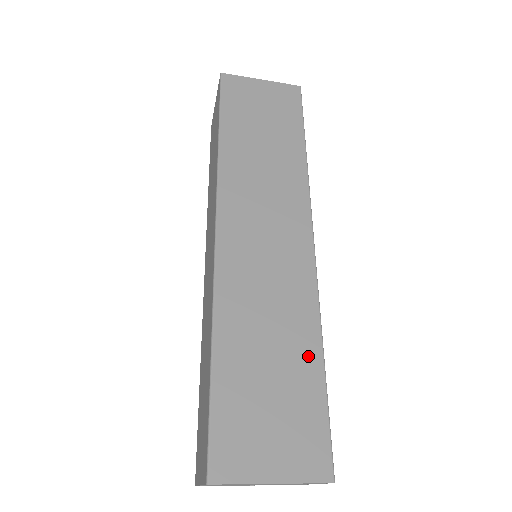
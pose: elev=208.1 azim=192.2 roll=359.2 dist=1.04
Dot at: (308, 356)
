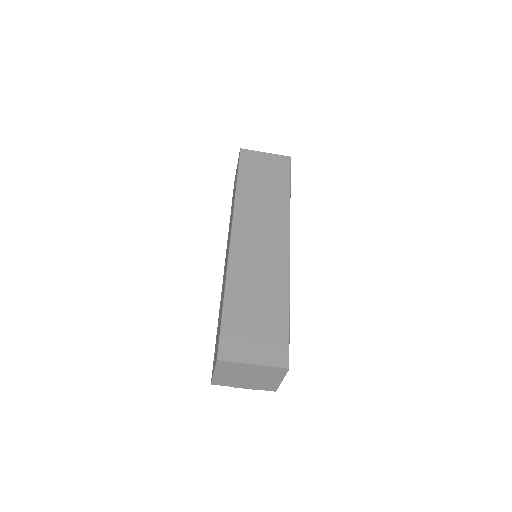
Dot at: (280, 305)
